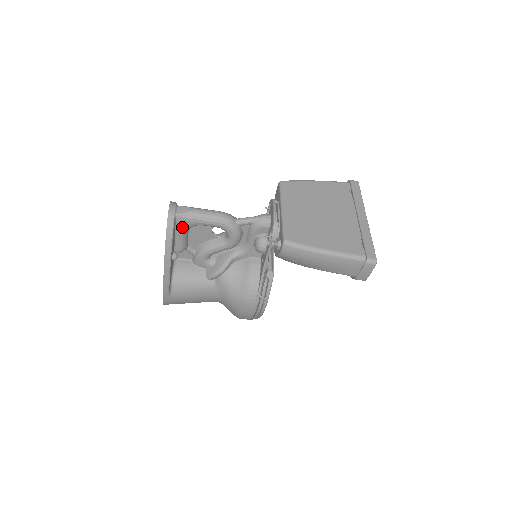
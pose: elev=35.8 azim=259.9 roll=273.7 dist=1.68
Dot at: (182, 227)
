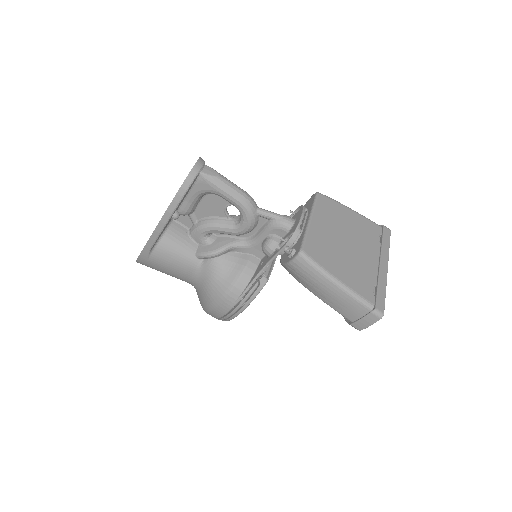
Dot at: (199, 188)
